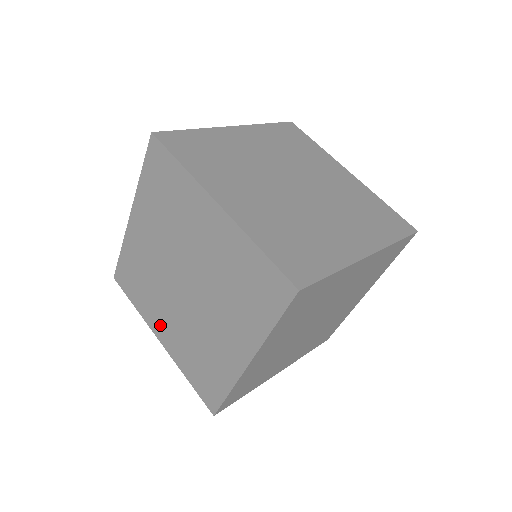
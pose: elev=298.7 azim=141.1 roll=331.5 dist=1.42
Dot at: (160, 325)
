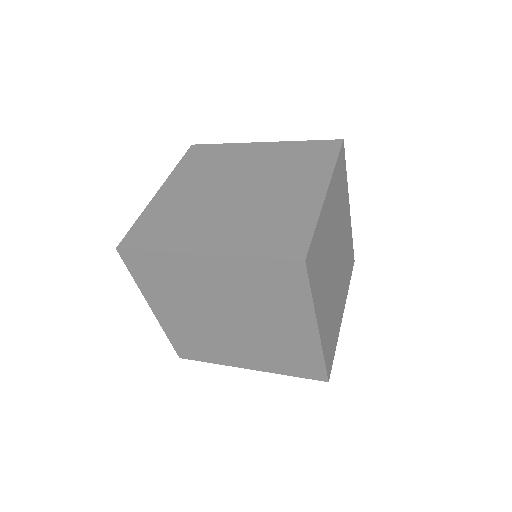
Dot at: (203, 239)
